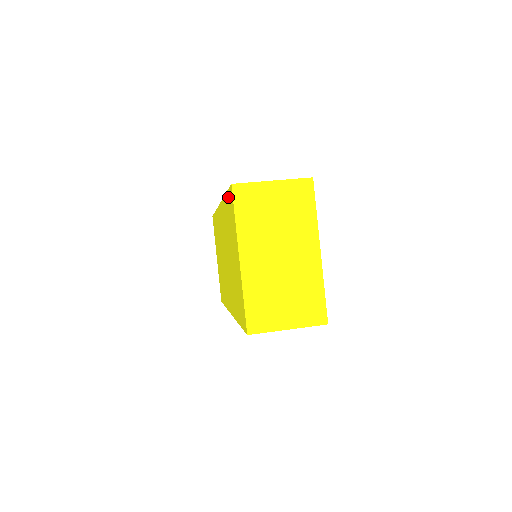
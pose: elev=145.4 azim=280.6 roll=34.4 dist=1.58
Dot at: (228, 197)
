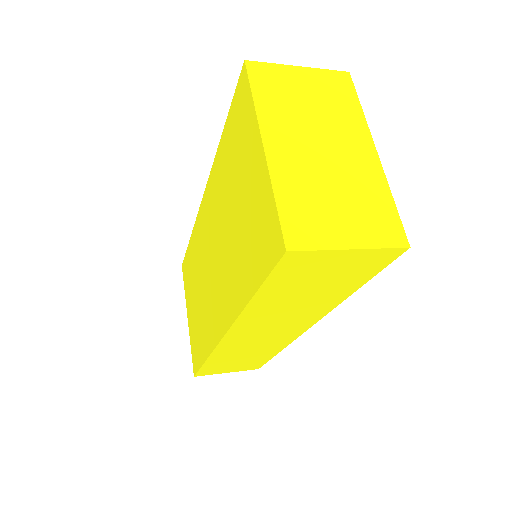
Dot at: (232, 110)
